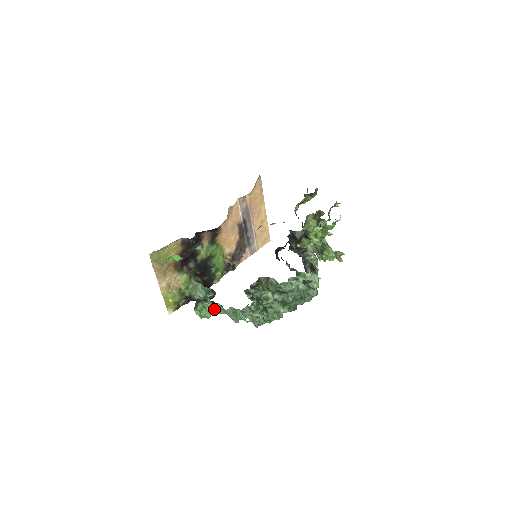
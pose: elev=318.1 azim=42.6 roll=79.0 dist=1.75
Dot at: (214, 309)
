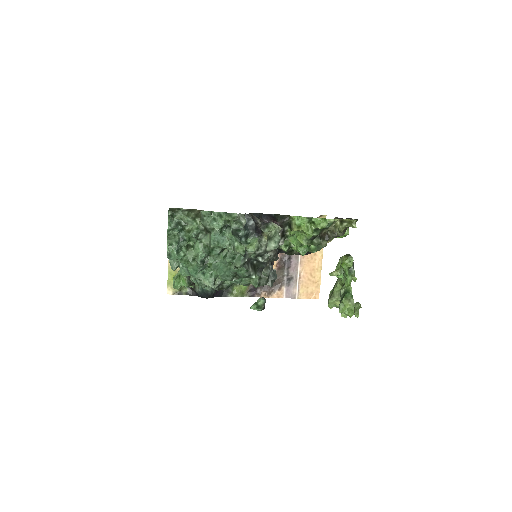
Dot at: (185, 280)
